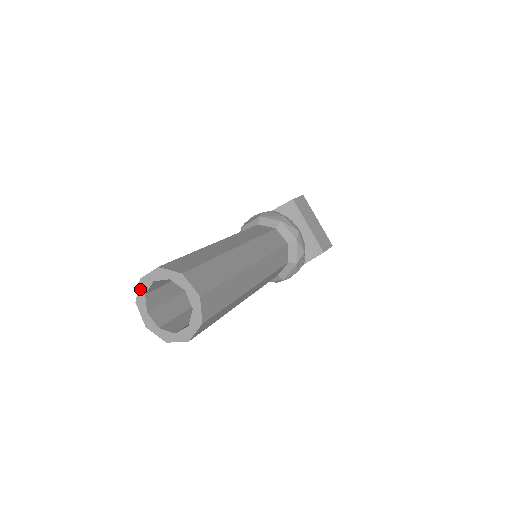
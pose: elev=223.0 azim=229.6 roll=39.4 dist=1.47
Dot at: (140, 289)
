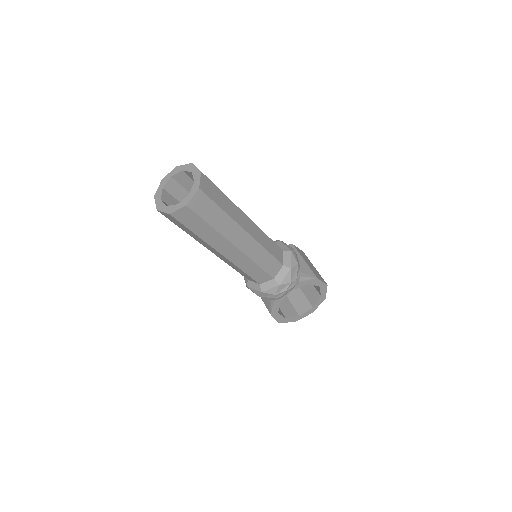
Dot at: (160, 186)
